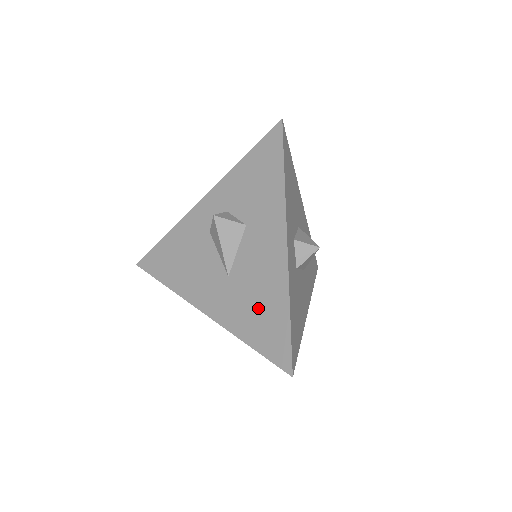
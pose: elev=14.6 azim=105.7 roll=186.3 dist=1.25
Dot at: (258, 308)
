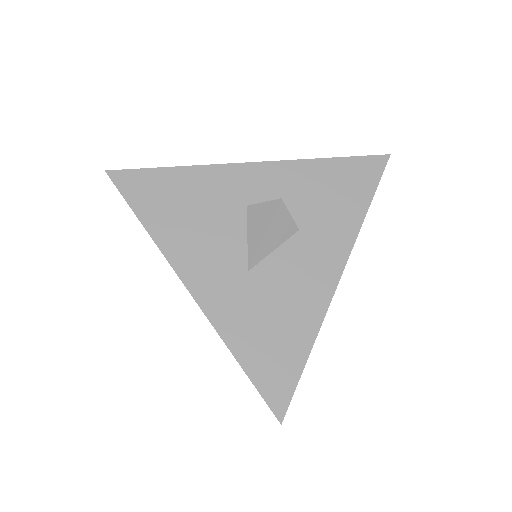
Dot at: (272, 328)
